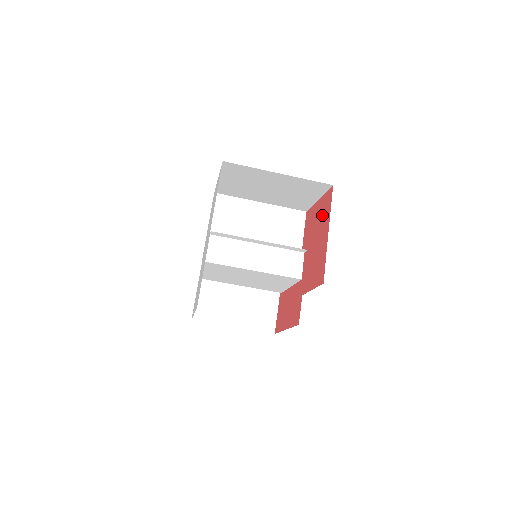
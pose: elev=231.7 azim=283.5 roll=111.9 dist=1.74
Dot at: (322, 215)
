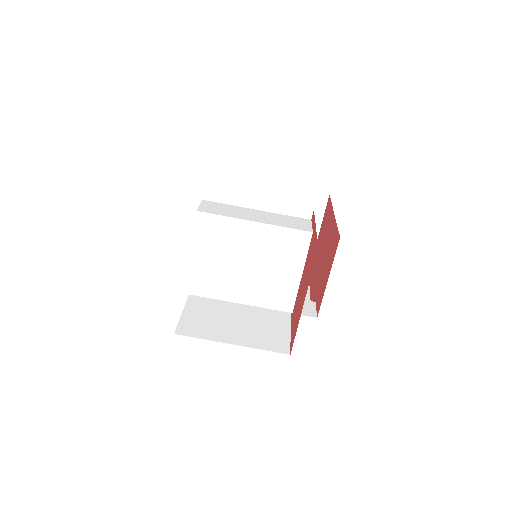
Dot at: (324, 227)
